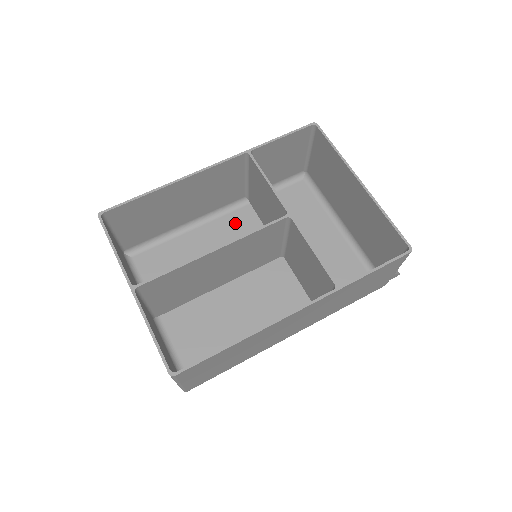
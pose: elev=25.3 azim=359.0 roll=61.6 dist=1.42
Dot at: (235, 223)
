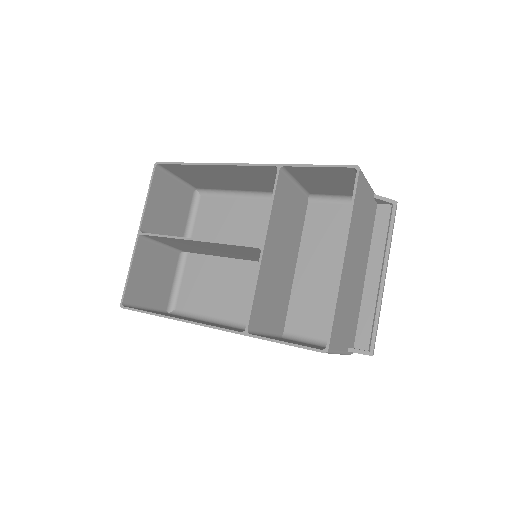
Dot at: occluded
